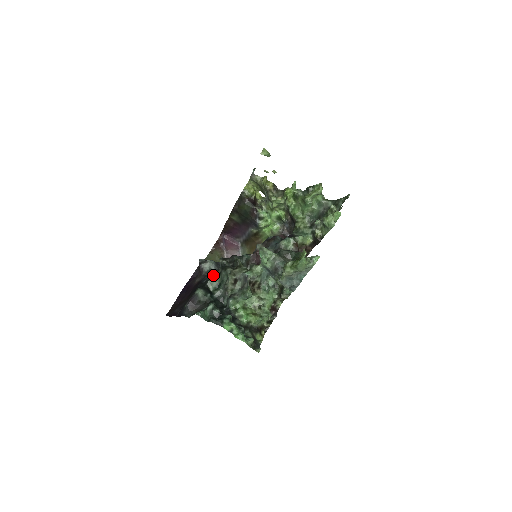
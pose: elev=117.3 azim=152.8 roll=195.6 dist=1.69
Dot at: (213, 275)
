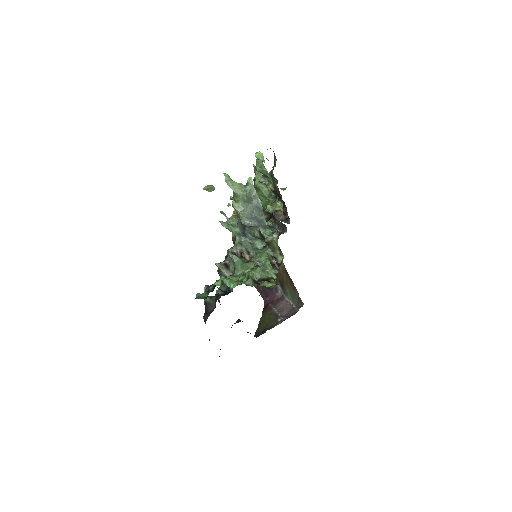
Dot at: occluded
